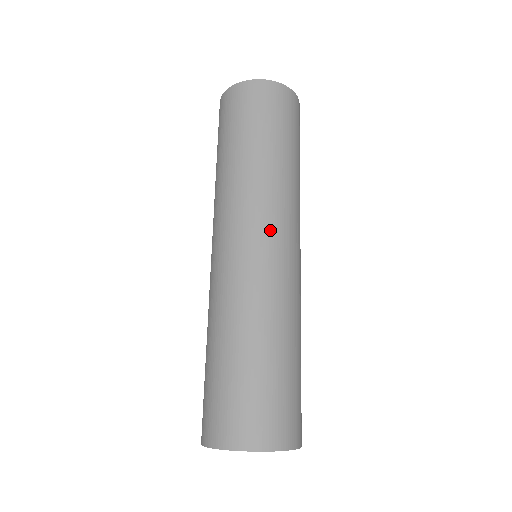
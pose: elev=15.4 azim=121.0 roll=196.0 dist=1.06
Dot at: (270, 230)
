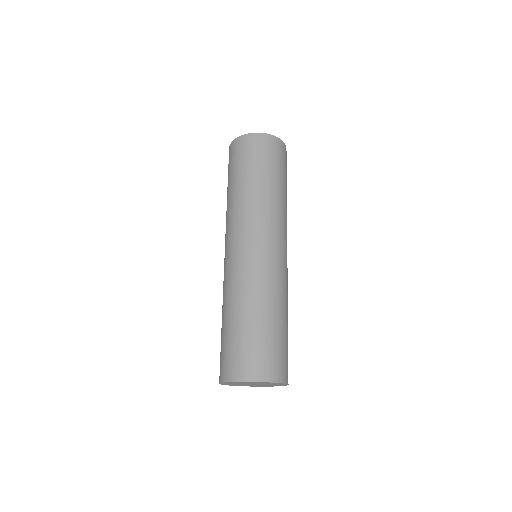
Dot at: (270, 237)
